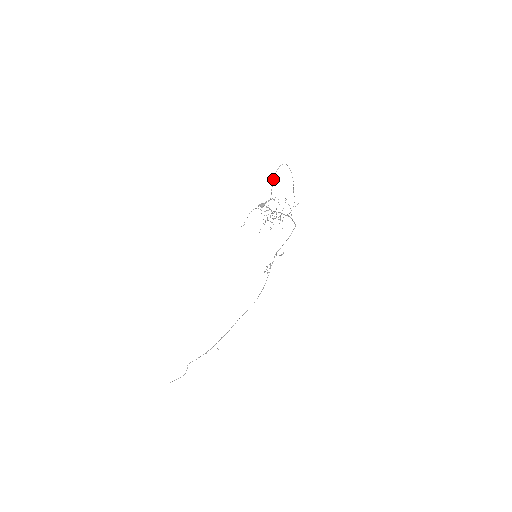
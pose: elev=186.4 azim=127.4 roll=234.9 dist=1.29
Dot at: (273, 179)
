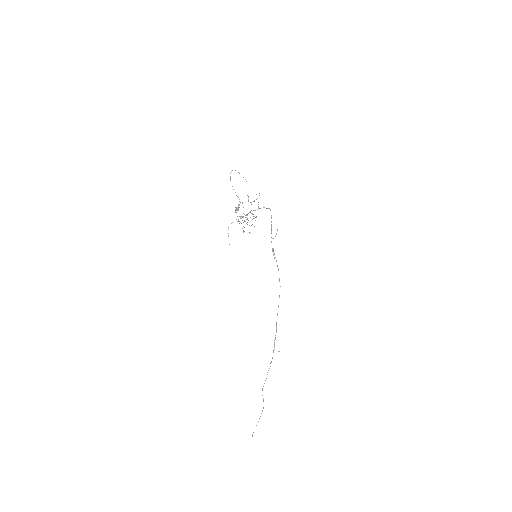
Dot at: (232, 186)
